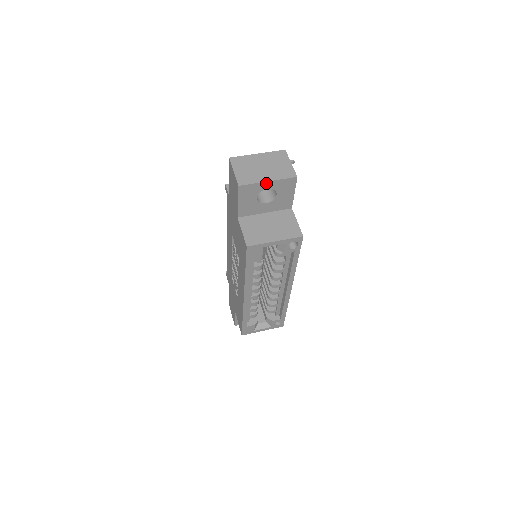
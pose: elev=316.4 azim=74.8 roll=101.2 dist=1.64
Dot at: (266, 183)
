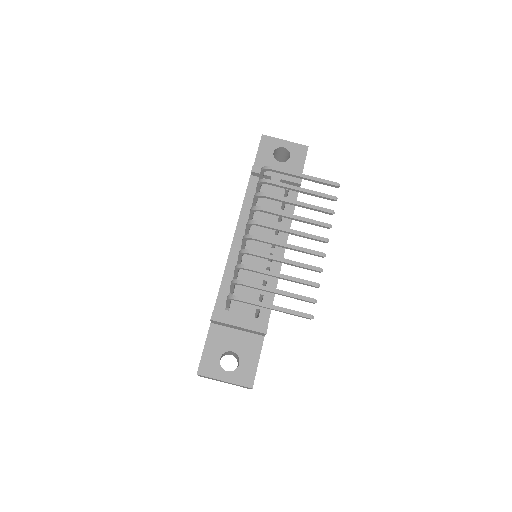
Dot at: occluded
